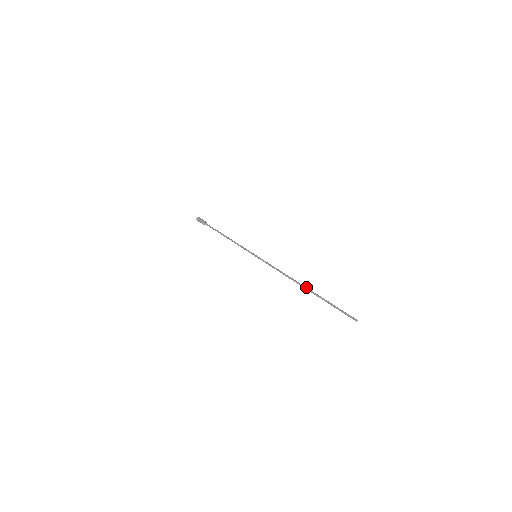
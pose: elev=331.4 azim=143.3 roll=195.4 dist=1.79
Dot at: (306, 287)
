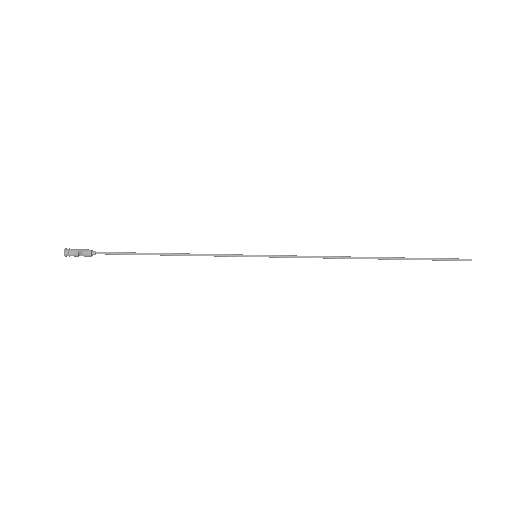
Dot at: (376, 257)
